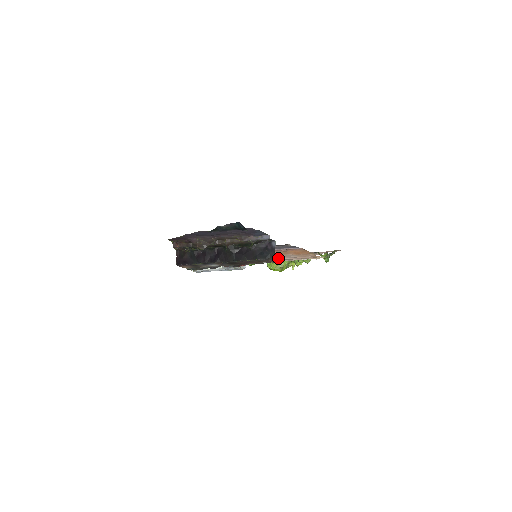
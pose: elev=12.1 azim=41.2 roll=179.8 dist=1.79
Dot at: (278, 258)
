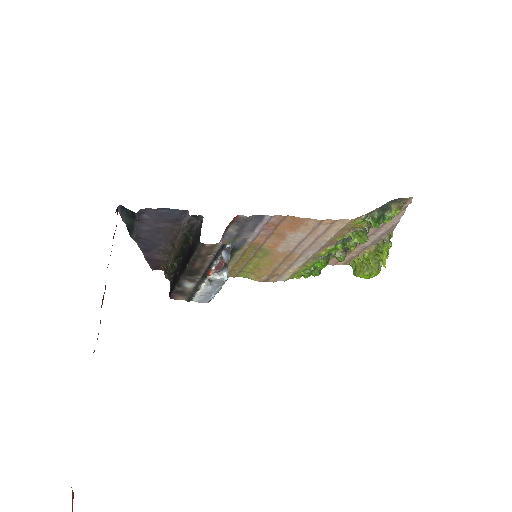
Dot at: (292, 249)
